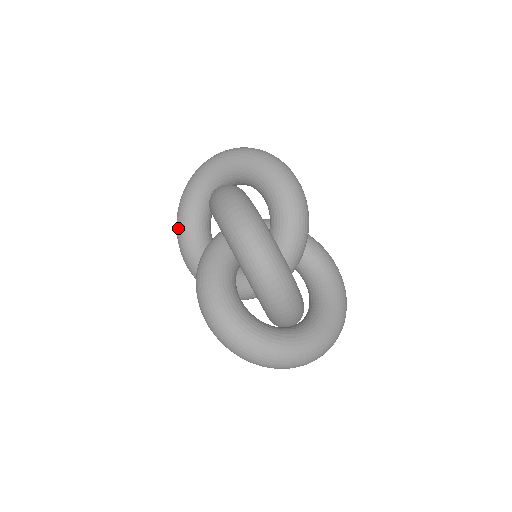
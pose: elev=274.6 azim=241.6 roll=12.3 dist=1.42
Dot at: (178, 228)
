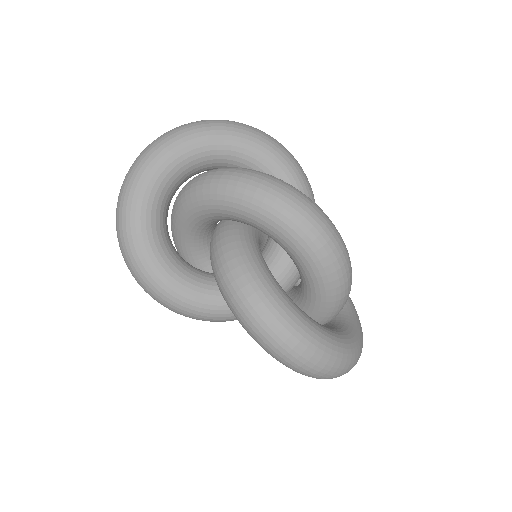
Dot at: (134, 245)
